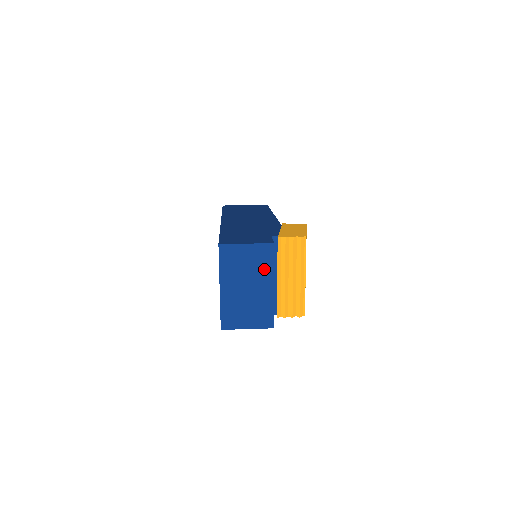
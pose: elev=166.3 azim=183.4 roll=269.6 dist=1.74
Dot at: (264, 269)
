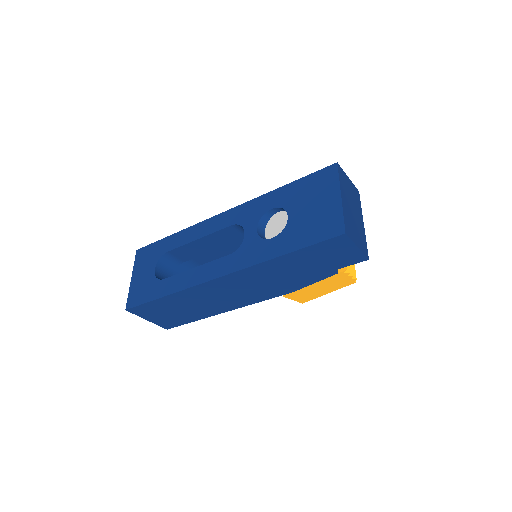
Dot at: (358, 205)
